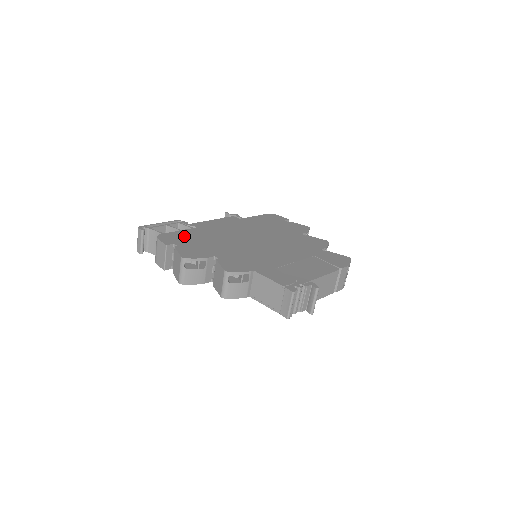
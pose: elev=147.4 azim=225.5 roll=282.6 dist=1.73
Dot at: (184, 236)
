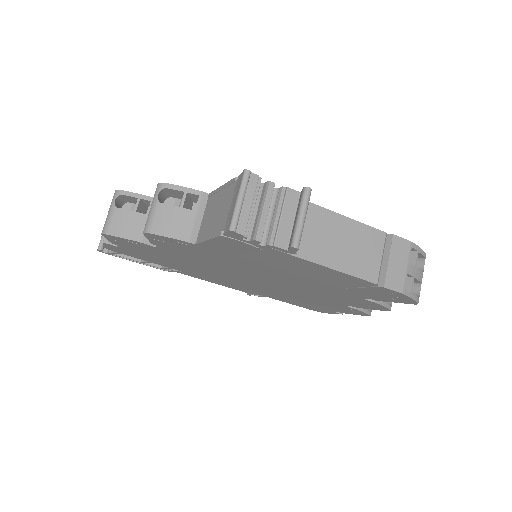
Dot at: occluded
